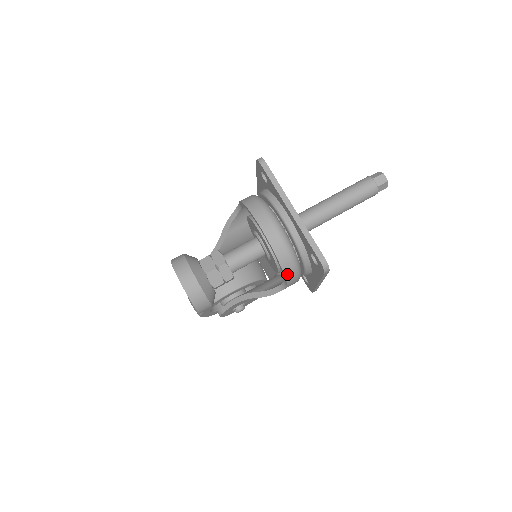
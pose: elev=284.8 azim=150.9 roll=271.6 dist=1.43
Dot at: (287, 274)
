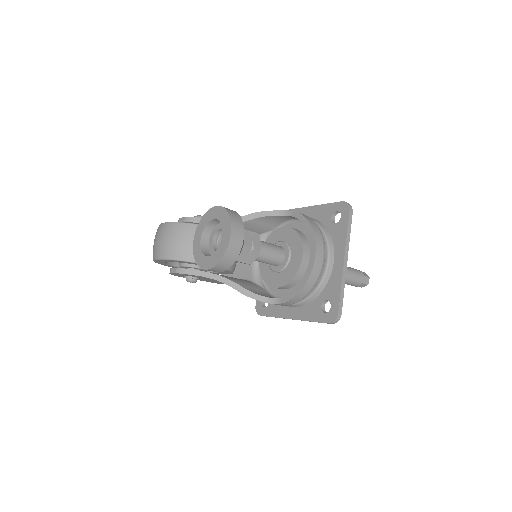
Dot at: (294, 298)
